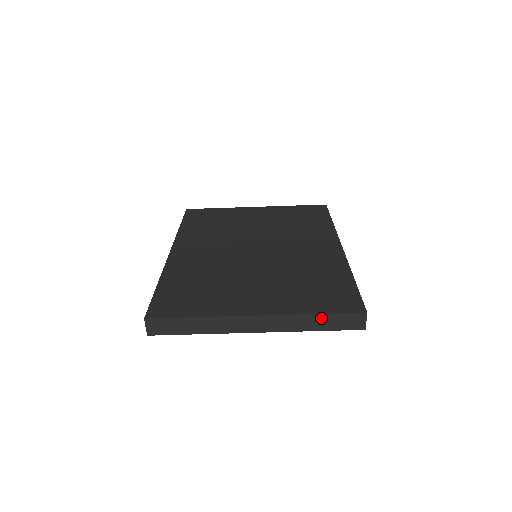
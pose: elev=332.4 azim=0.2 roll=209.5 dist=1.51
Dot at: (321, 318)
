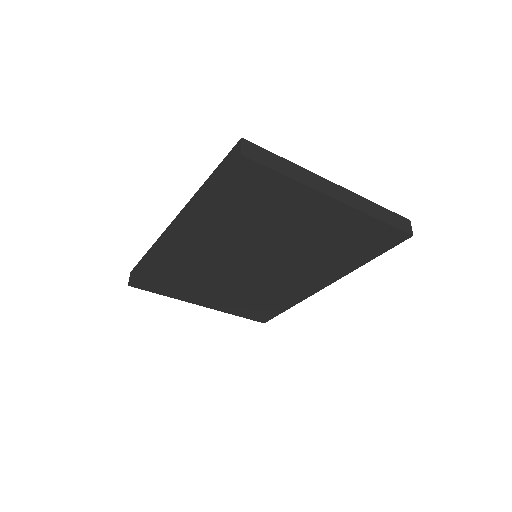
Dot at: (382, 210)
